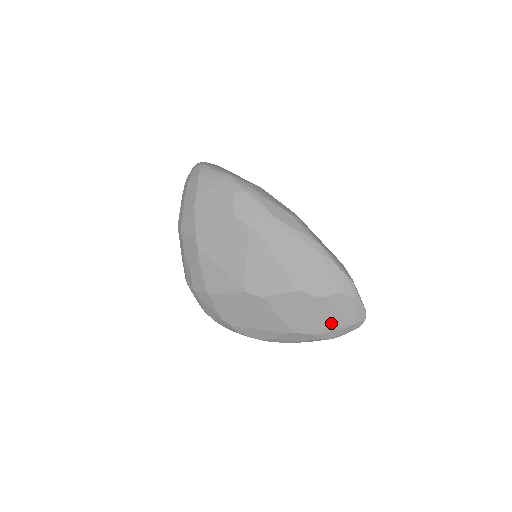
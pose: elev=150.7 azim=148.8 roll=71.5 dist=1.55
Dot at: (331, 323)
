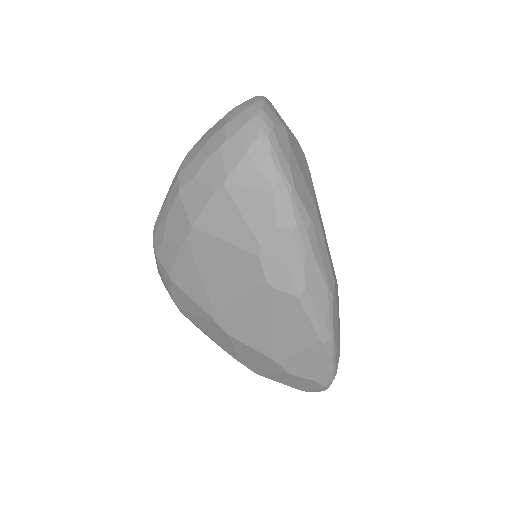
Dot at: (283, 381)
